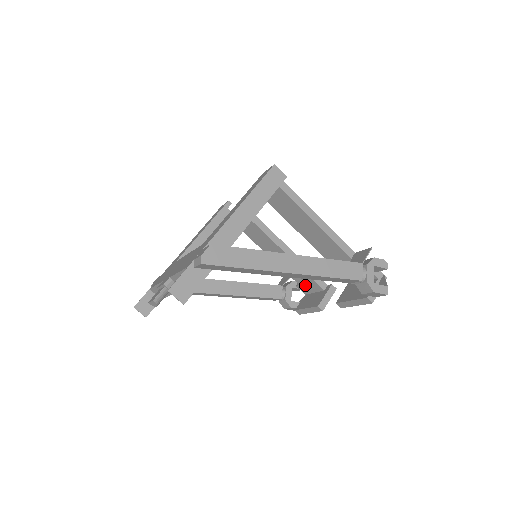
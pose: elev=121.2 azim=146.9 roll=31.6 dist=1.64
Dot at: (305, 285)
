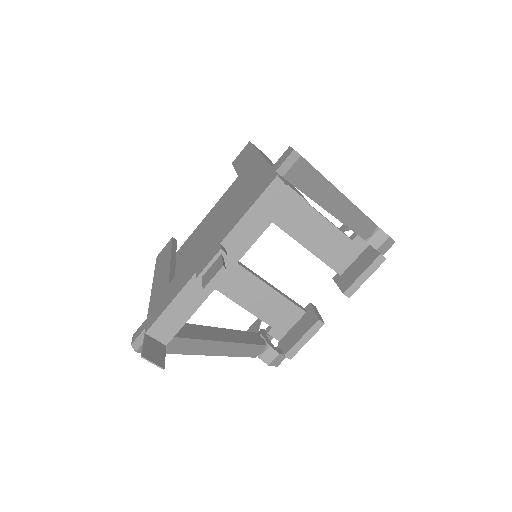
Dot at: (280, 321)
